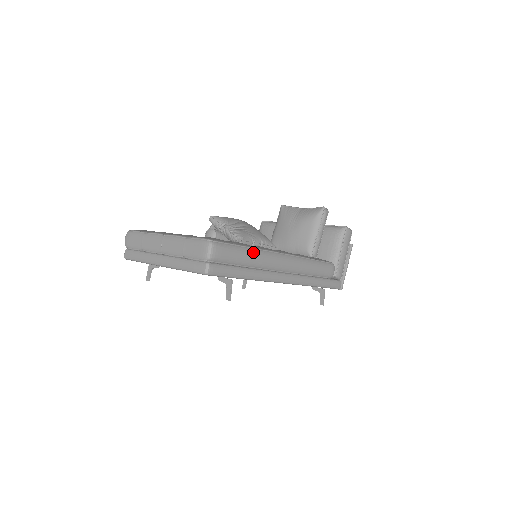
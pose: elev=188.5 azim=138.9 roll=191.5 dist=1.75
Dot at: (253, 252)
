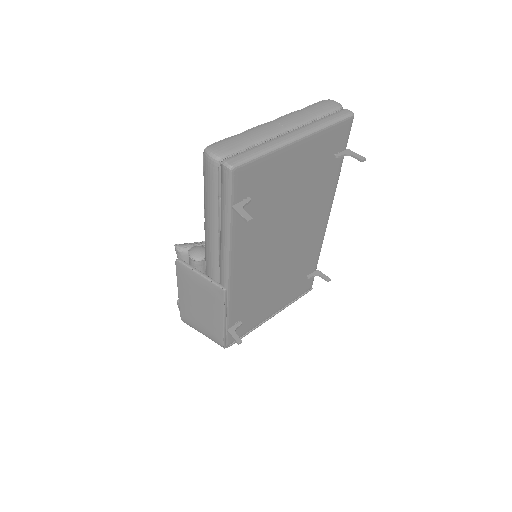
Dot at: occluded
